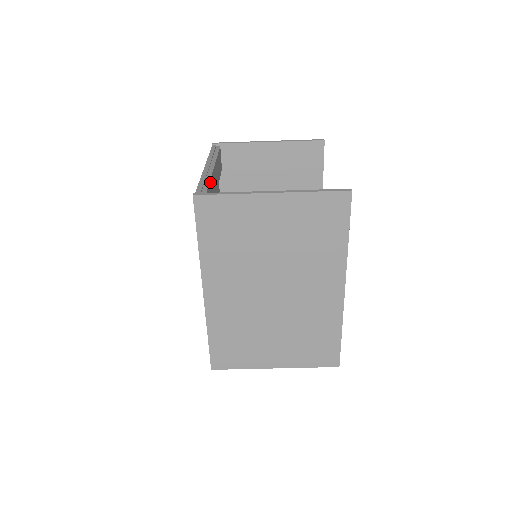
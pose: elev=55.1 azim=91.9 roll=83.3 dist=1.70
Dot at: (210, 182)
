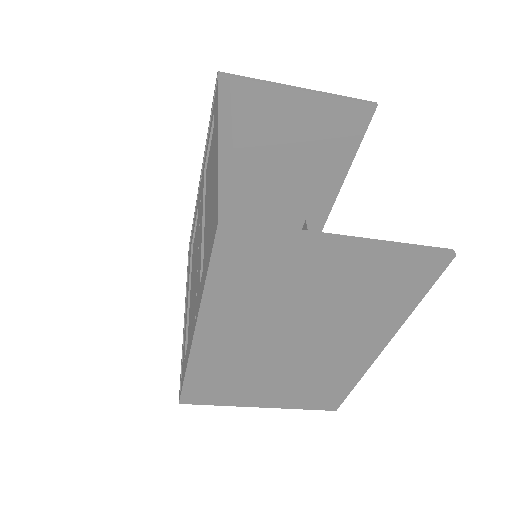
Dot at: (233, 178)
